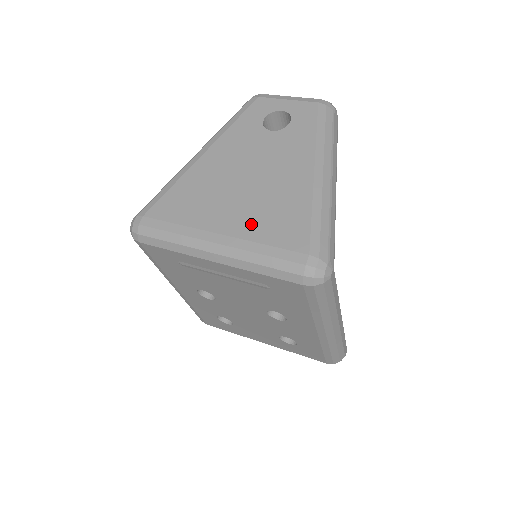
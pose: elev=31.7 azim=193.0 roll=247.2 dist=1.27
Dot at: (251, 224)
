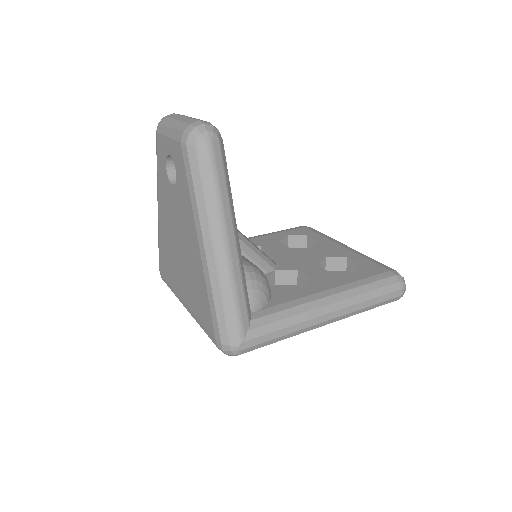
Dot at: (190, 297)
